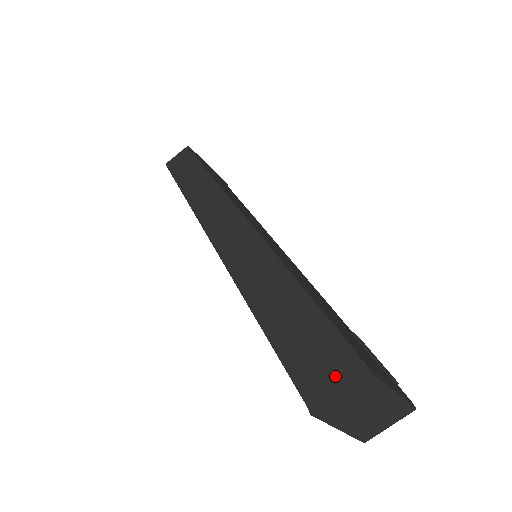
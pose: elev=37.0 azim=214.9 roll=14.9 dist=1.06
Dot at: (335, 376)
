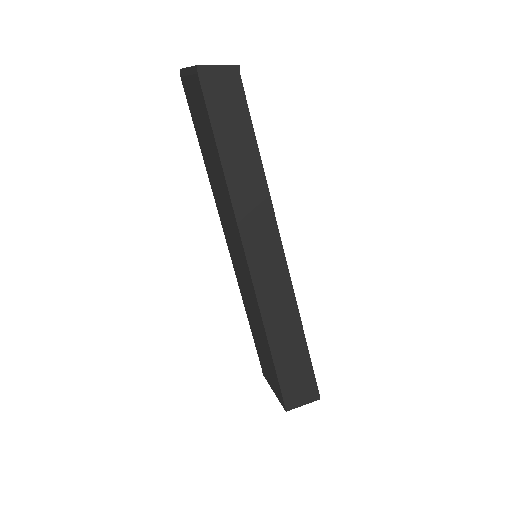
Dot at: (304, 397)
